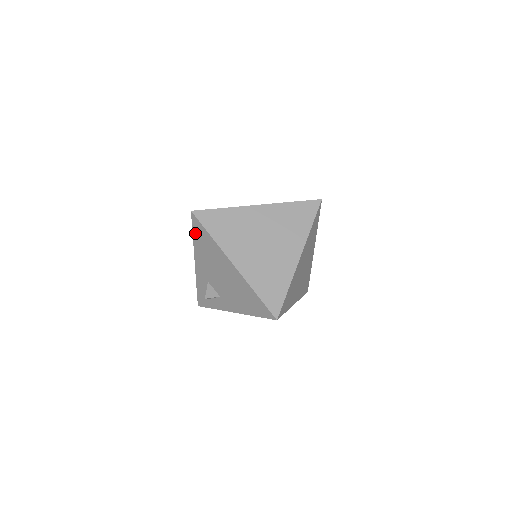
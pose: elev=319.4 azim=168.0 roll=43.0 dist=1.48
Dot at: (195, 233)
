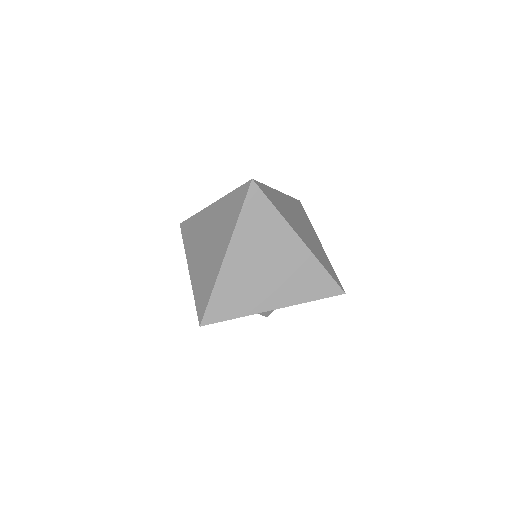
Dot at: occluded
